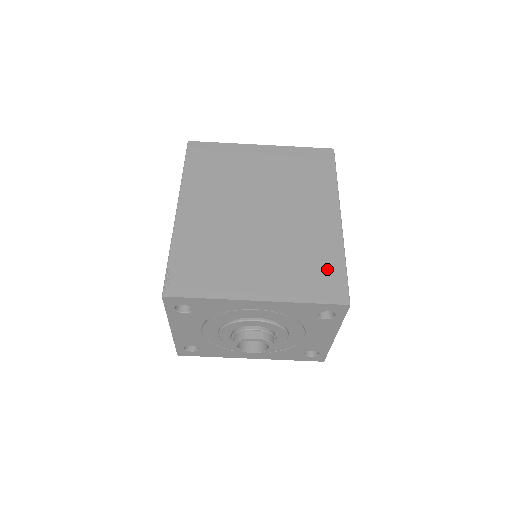
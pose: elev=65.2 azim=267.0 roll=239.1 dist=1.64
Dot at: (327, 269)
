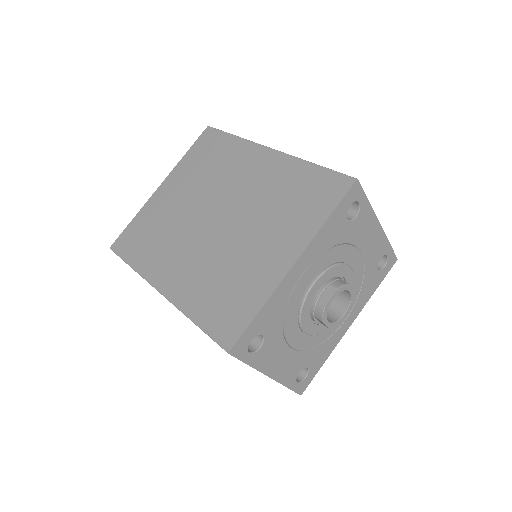
Dot at: (309, 183)
